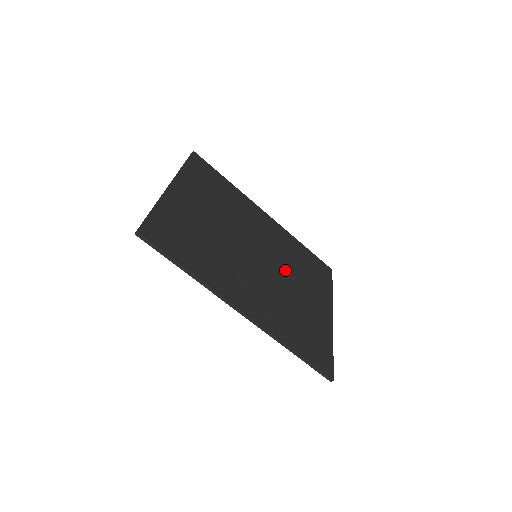
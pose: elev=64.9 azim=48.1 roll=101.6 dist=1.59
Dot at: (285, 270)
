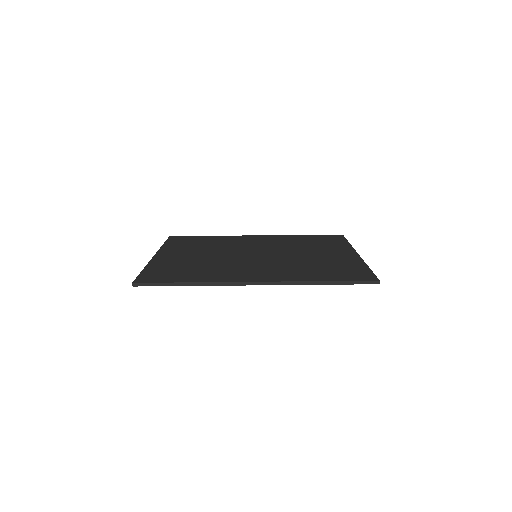
Dot at: (290, 251)
